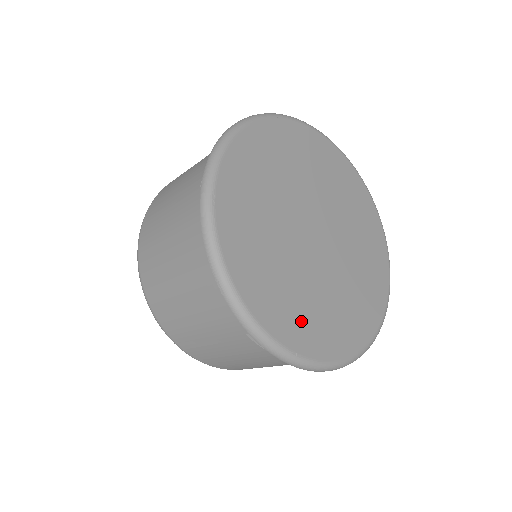
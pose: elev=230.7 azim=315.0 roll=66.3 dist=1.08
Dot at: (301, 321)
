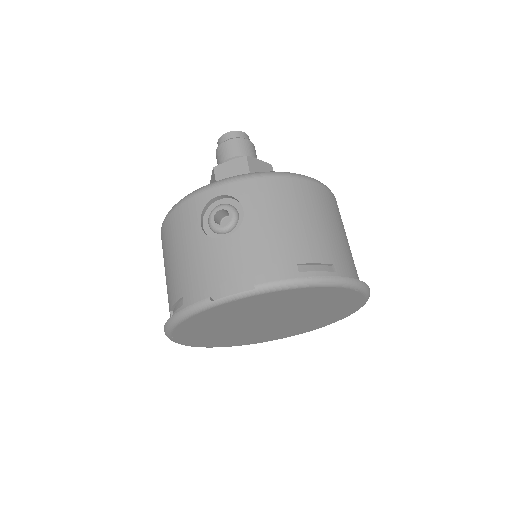
Dot at: (245, 341)
